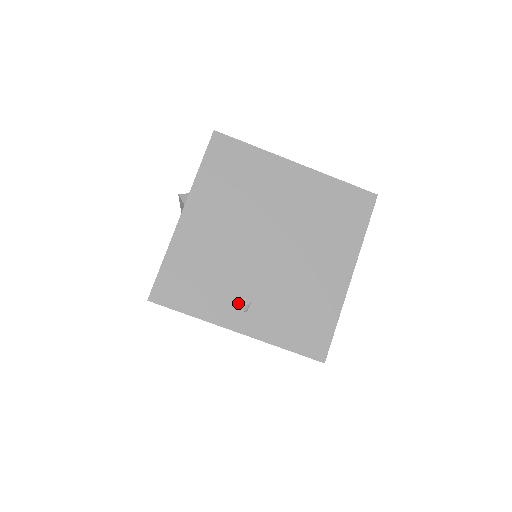
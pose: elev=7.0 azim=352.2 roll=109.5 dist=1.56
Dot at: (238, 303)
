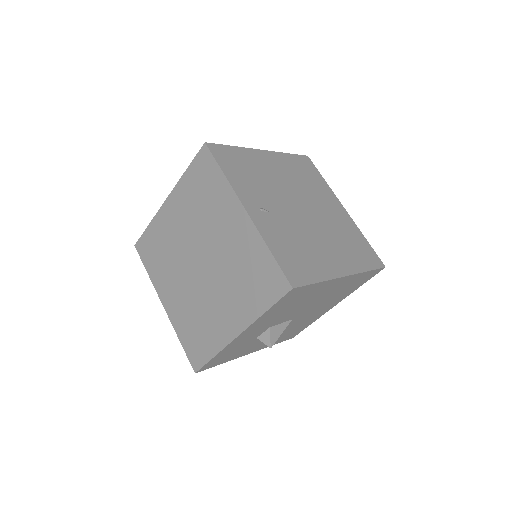
Dot at: (260, 203)
